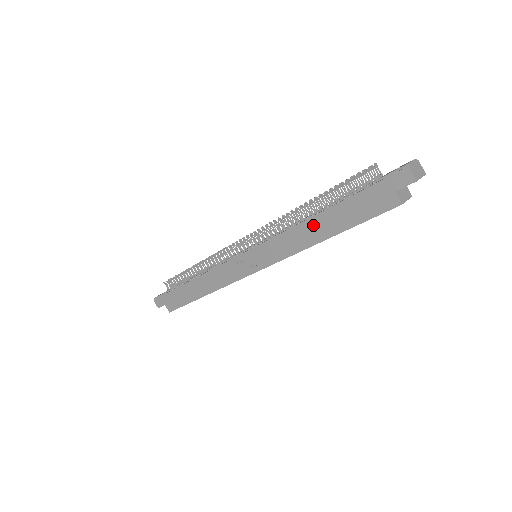
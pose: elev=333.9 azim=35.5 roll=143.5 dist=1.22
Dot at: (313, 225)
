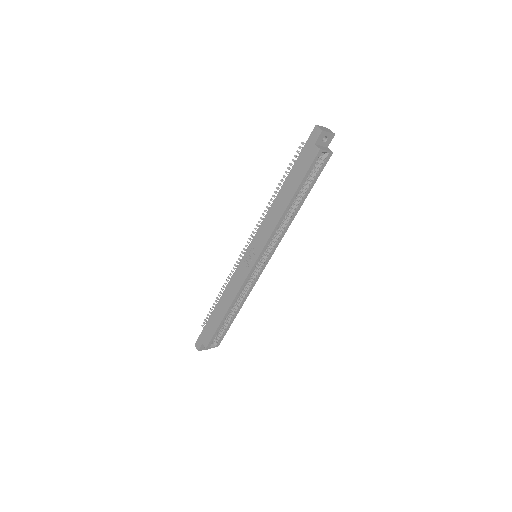
Dot at: (279, 199)
